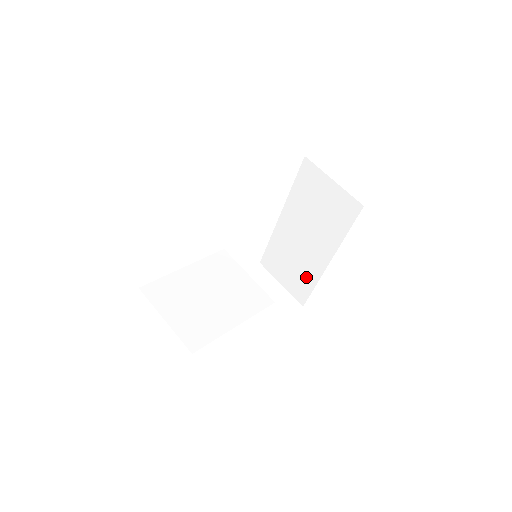
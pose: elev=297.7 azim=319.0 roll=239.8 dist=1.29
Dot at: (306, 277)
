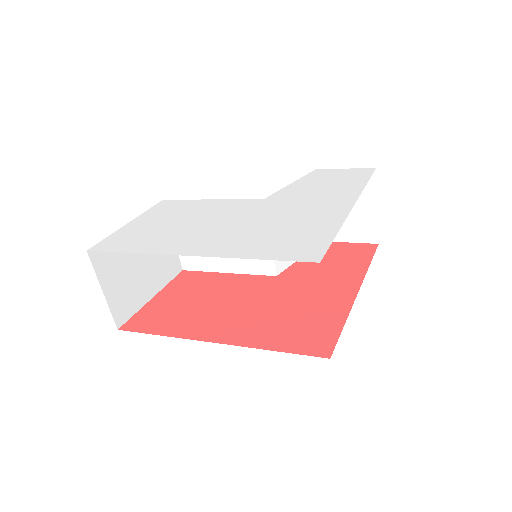
Dot at: occluded
